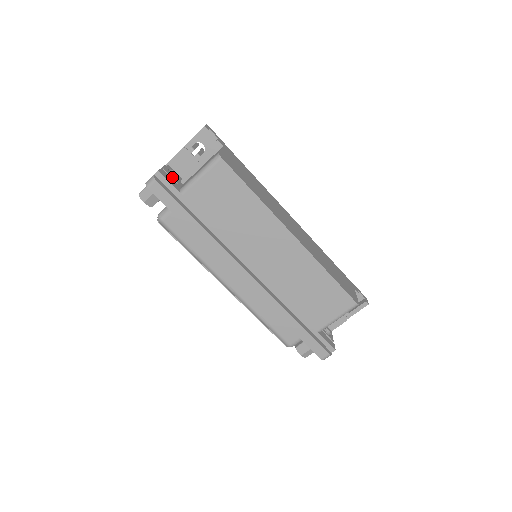
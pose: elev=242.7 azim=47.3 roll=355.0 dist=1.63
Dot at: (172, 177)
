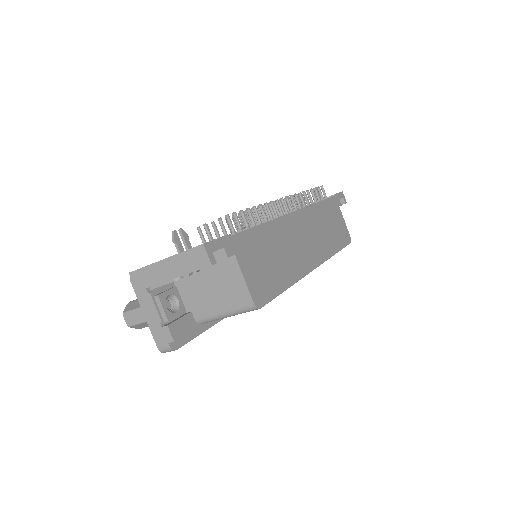
Dot at: (179, 315)
